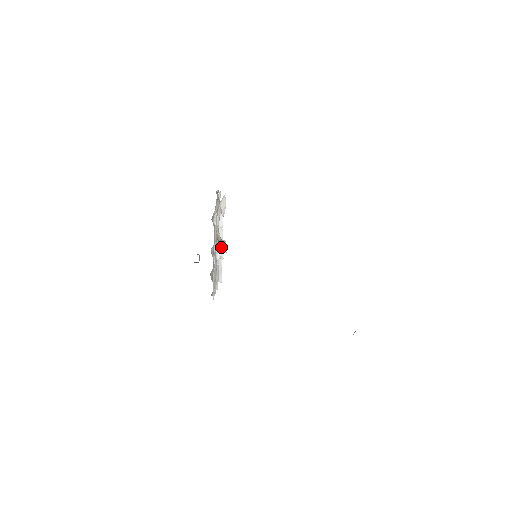
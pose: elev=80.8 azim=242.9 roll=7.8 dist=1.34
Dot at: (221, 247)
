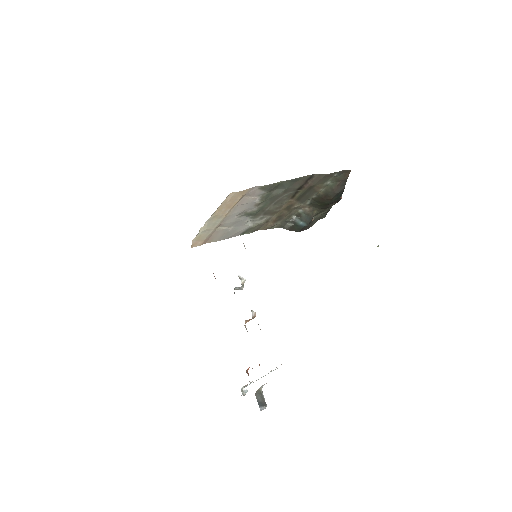
Dot at: occluded
